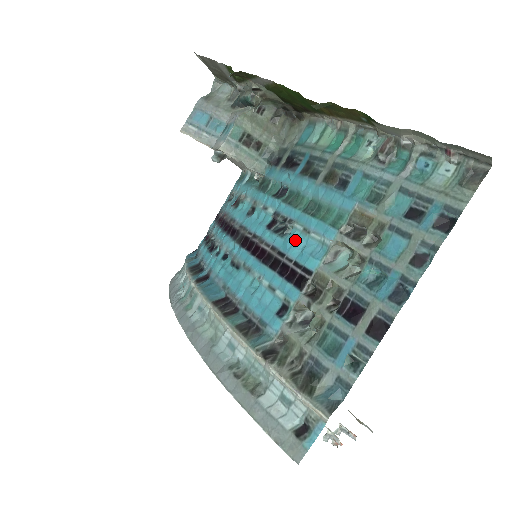
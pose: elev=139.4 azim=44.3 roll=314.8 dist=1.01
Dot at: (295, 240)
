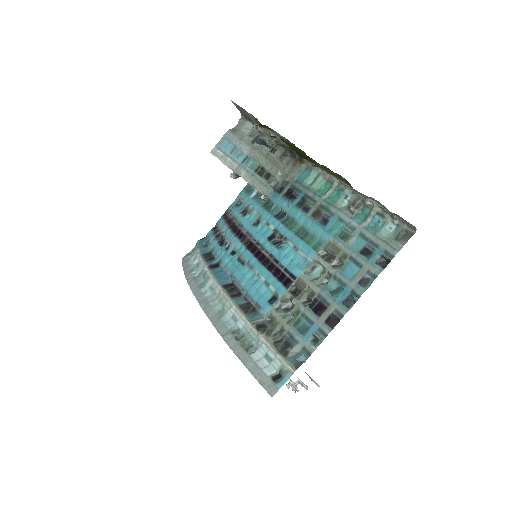
Dot at: (287, 253)
